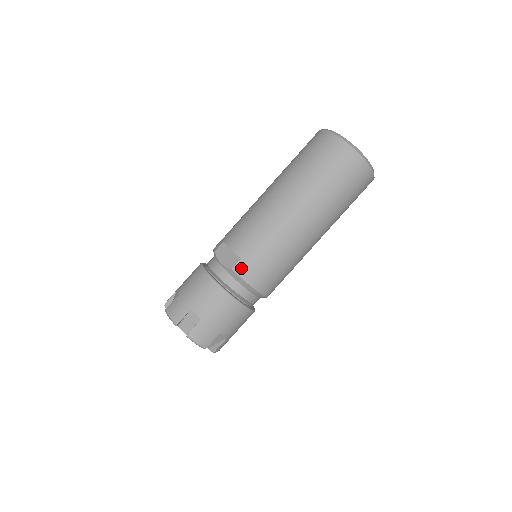
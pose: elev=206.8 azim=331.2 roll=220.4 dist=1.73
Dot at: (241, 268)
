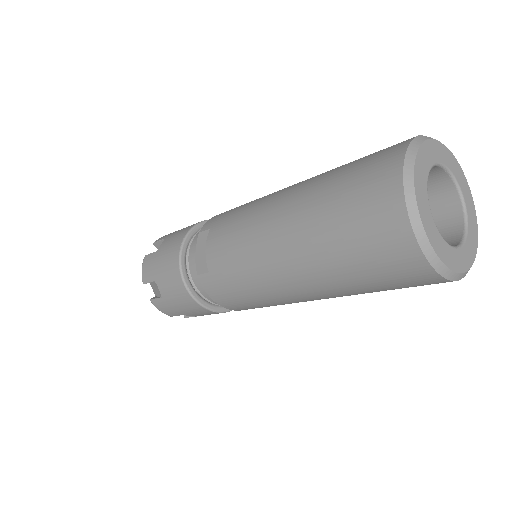
Dot at: (207, 282)
